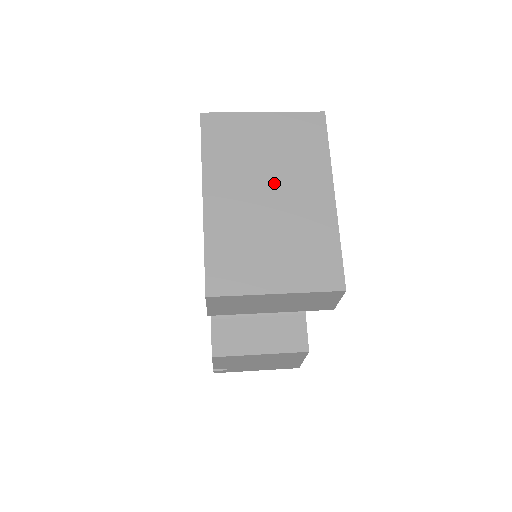
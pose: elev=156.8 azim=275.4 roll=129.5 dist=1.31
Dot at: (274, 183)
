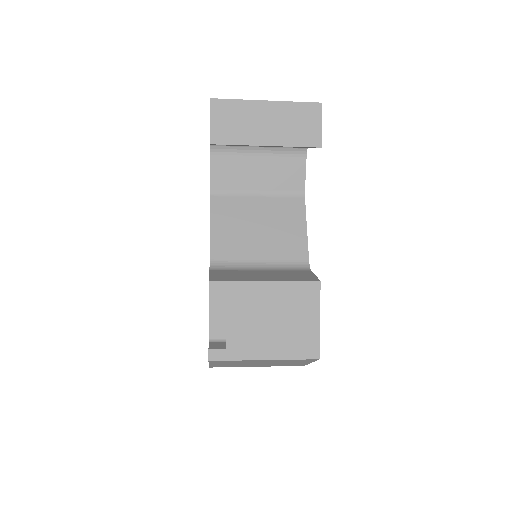
Dot at: occluded
